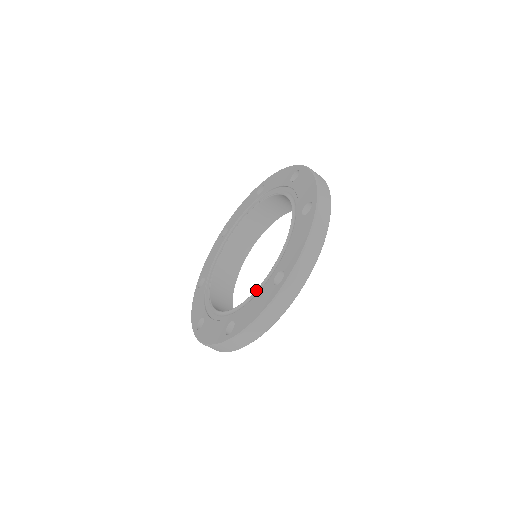
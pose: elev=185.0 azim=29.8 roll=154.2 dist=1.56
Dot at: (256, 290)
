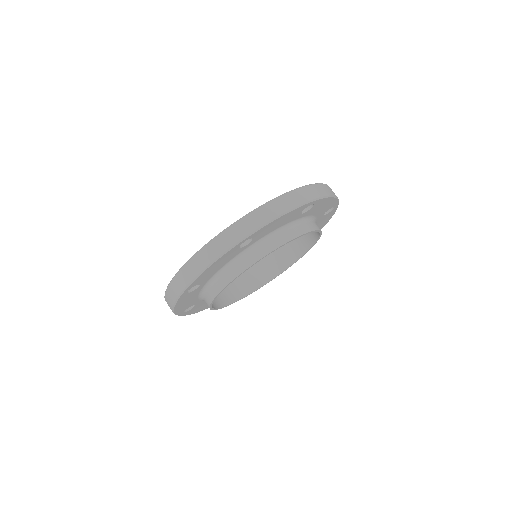
Dot at: occluded
